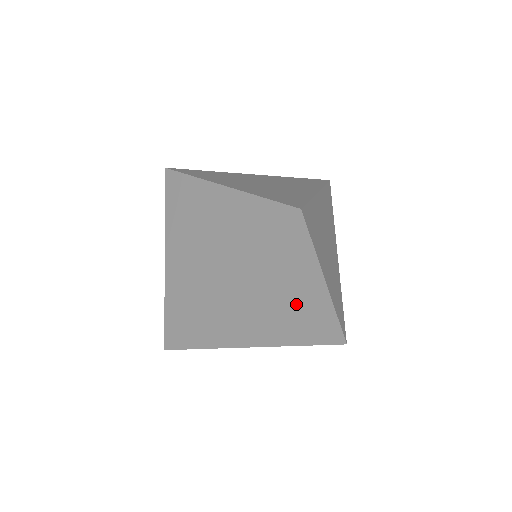
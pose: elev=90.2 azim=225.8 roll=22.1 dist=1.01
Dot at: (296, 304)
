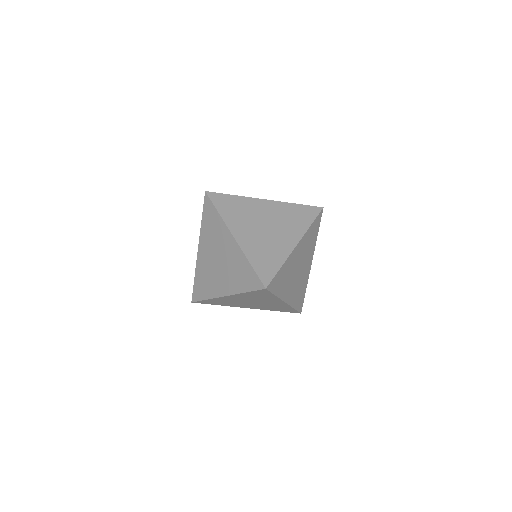
Dot at: (267, 303)
